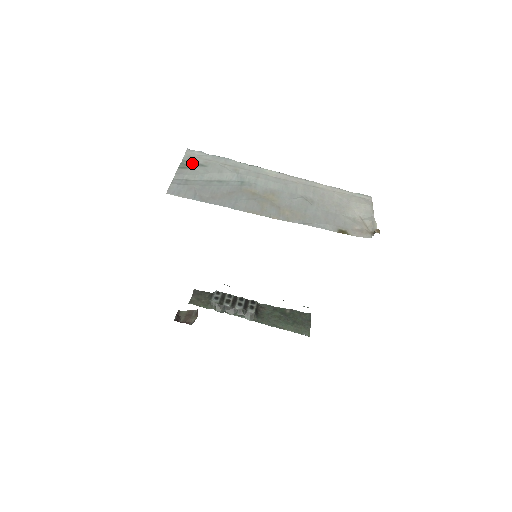
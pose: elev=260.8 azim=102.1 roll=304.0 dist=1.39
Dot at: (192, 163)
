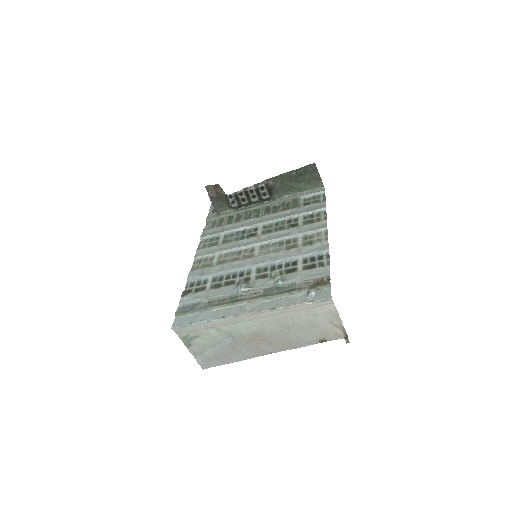
Dot at: (188, 339)
